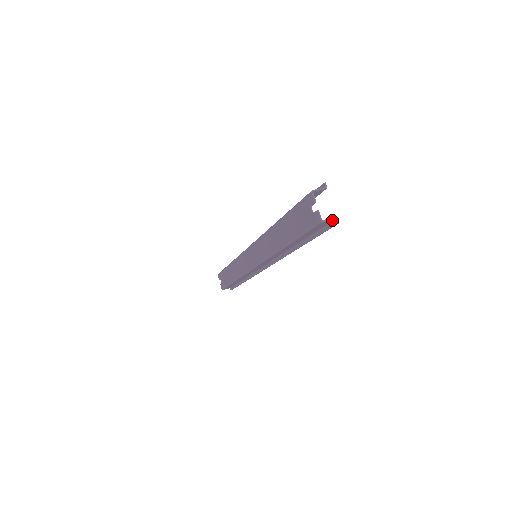
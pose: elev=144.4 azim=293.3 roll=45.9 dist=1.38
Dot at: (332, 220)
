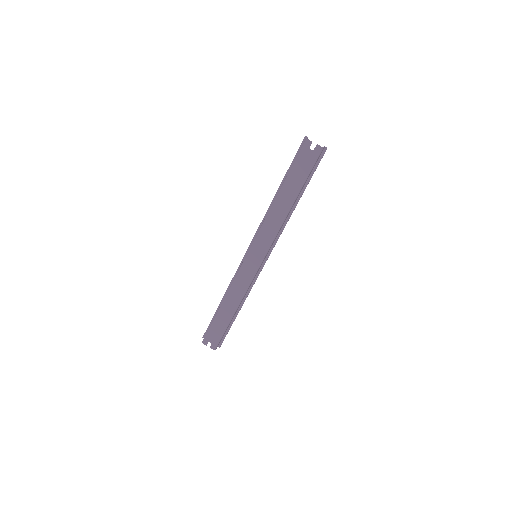
Dot at: (323, 149)
